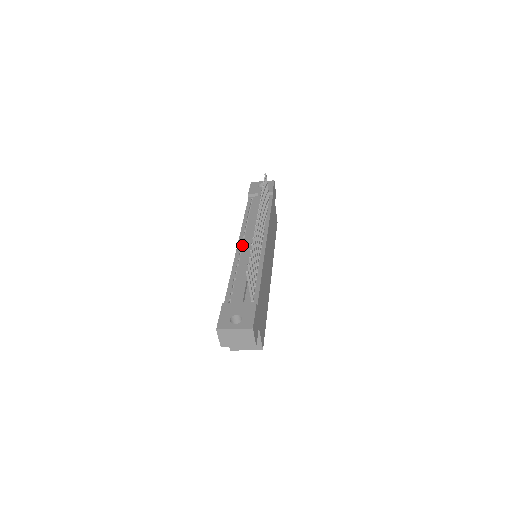
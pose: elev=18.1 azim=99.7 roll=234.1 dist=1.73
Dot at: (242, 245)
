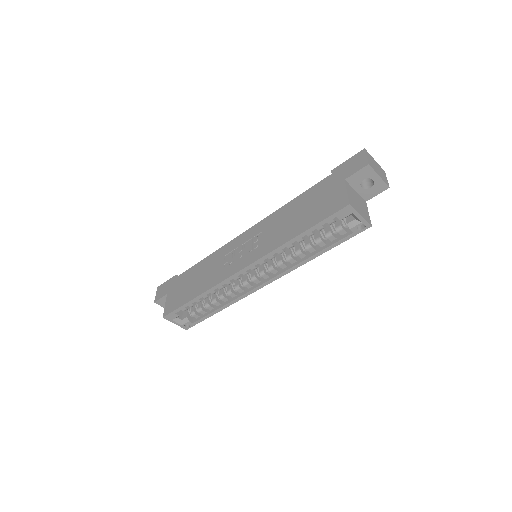
Dot at: occluded
